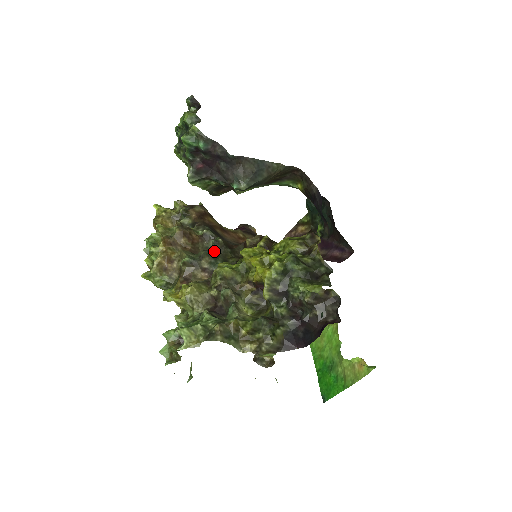
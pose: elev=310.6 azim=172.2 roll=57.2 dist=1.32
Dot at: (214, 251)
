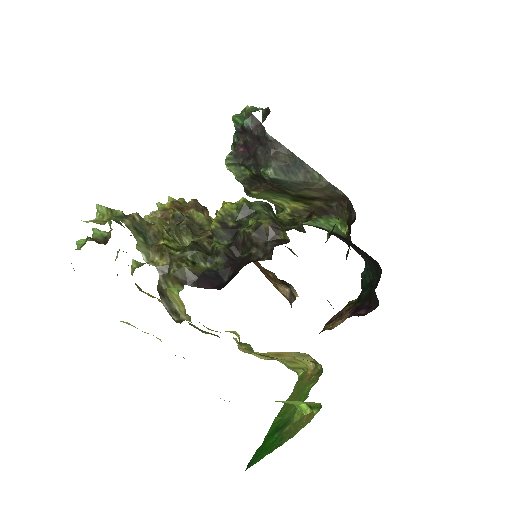
Dot at: occluded
